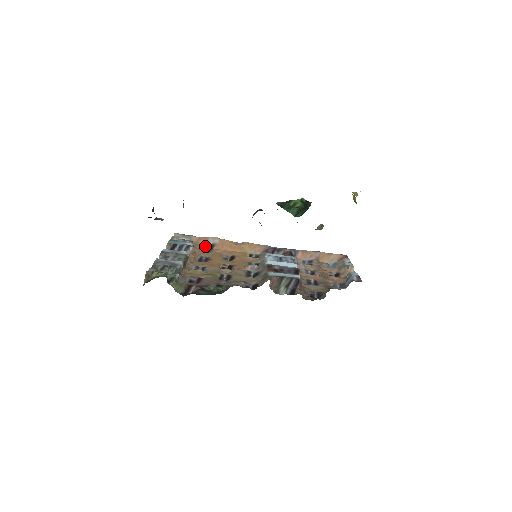
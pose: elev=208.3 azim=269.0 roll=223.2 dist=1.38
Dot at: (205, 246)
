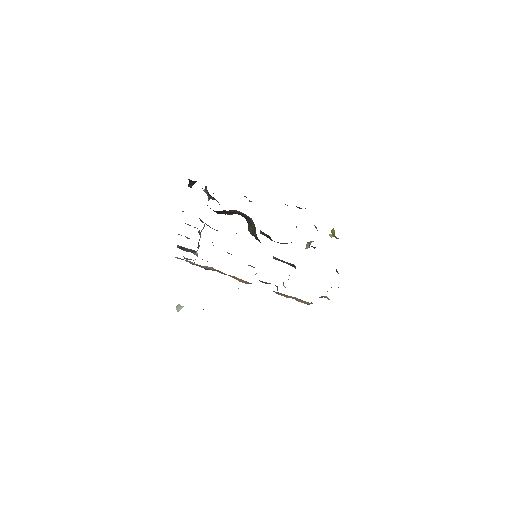
Dot at: (202, 267)
